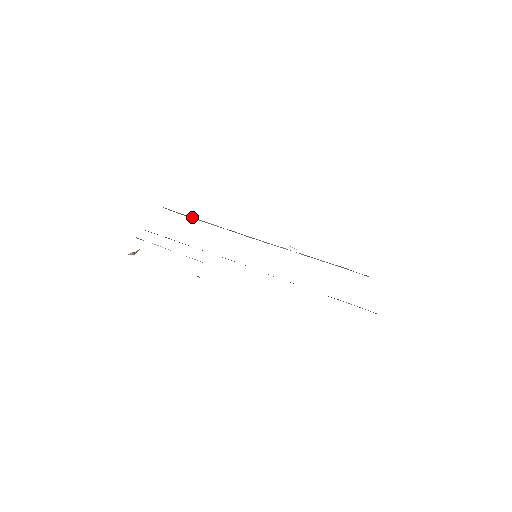
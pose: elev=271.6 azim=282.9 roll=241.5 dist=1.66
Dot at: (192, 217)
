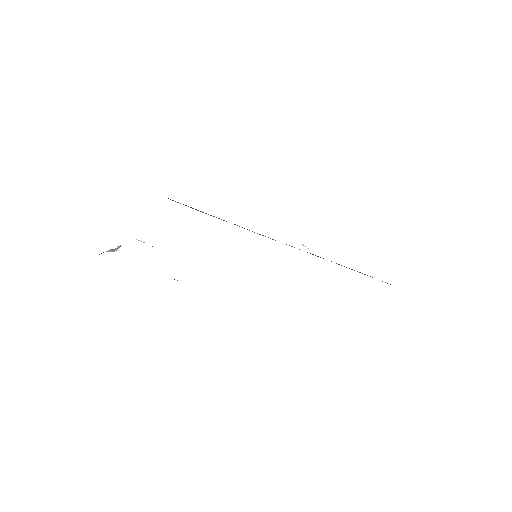
Dot at: occluded
